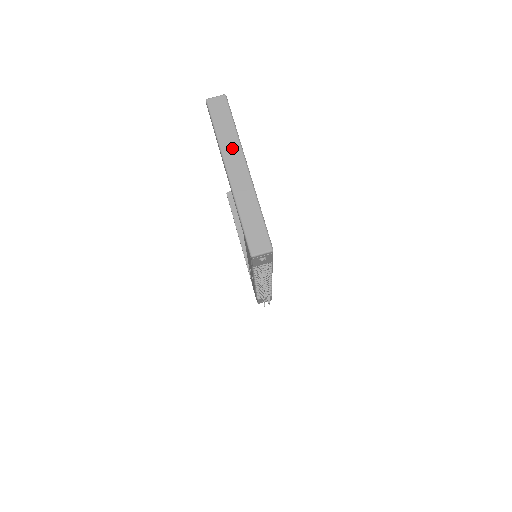
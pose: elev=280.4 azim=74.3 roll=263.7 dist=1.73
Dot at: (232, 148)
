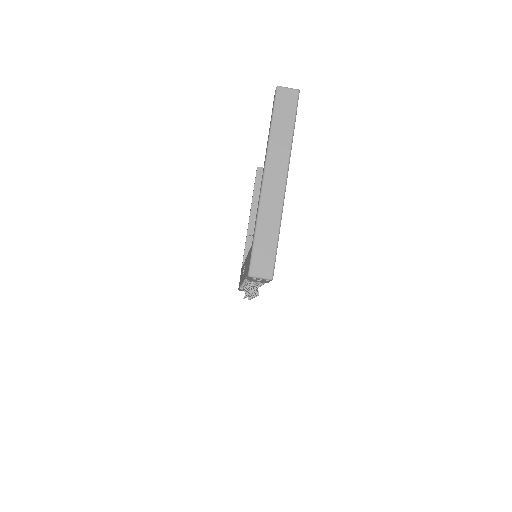
Dot at: (280, 153)
